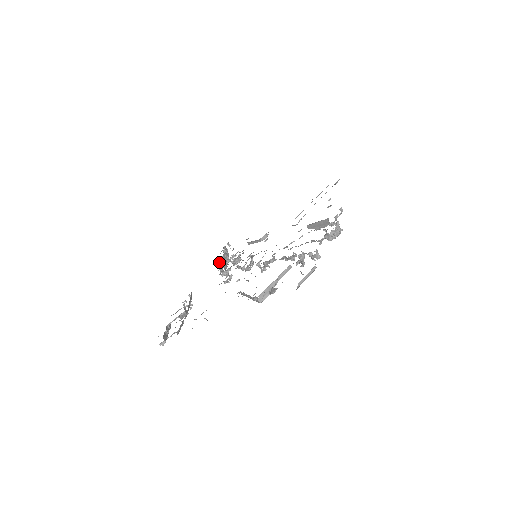
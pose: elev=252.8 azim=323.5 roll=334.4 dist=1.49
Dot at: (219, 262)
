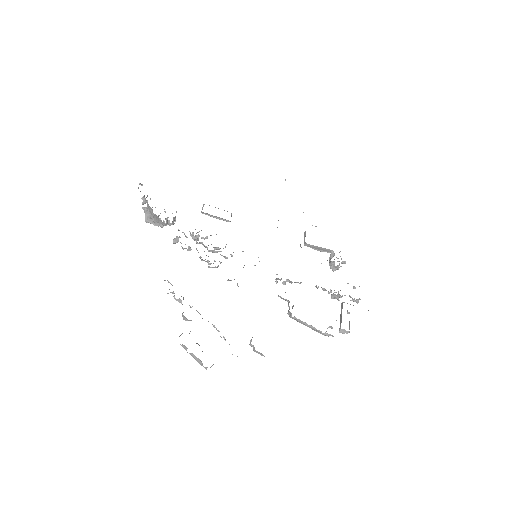
Dot at: occluded
